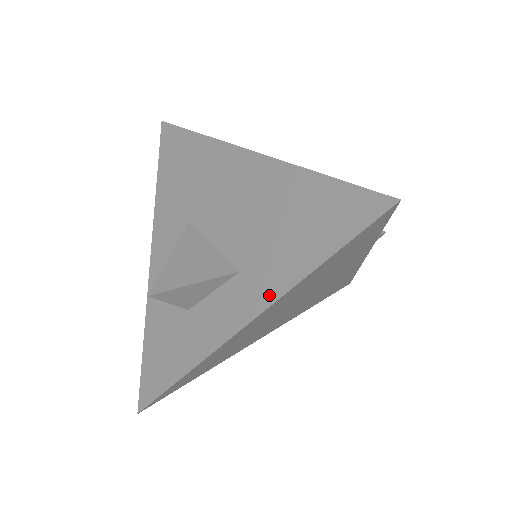
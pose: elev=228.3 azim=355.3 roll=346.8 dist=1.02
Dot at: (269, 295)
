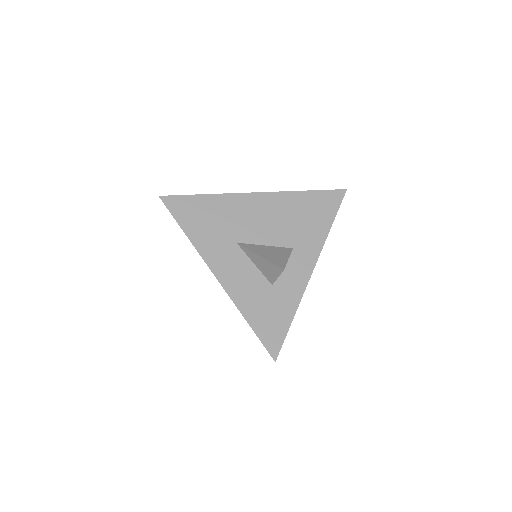
Dot at: (317, 249)
